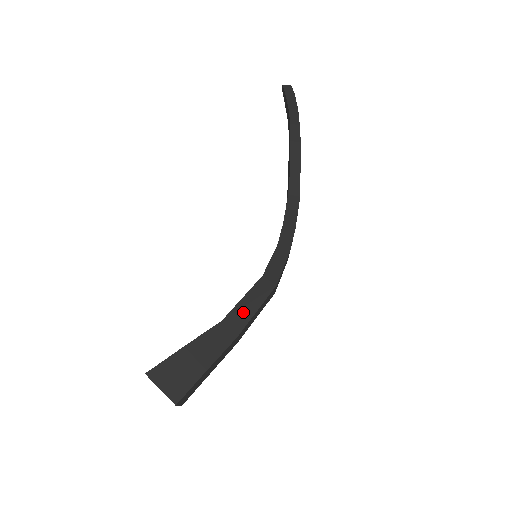
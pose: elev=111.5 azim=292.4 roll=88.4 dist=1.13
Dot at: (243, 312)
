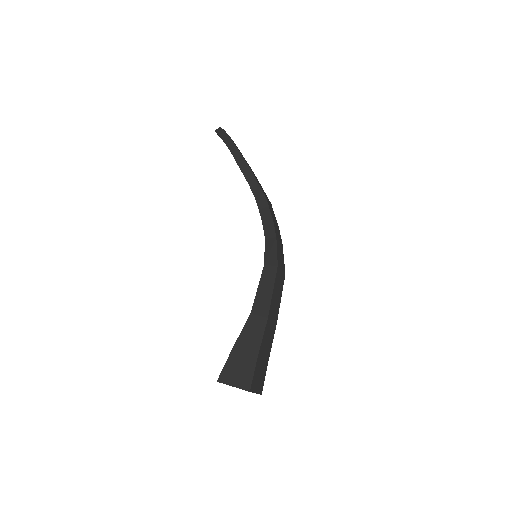
Dot at: (263, 298)
